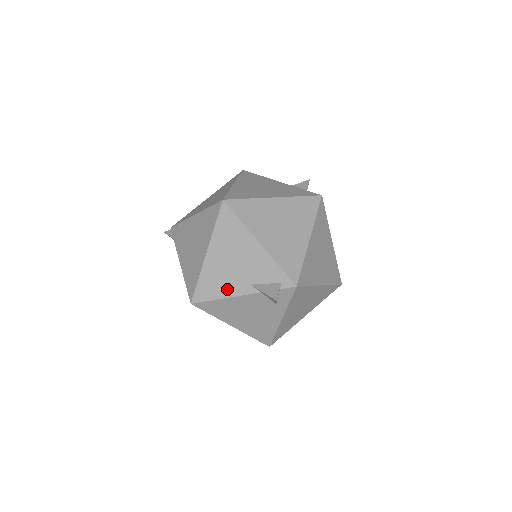
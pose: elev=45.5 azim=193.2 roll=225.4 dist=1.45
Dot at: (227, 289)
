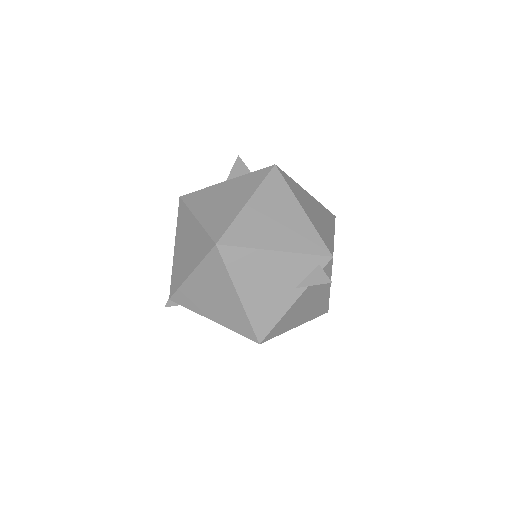
Dot at: (280, 308)
